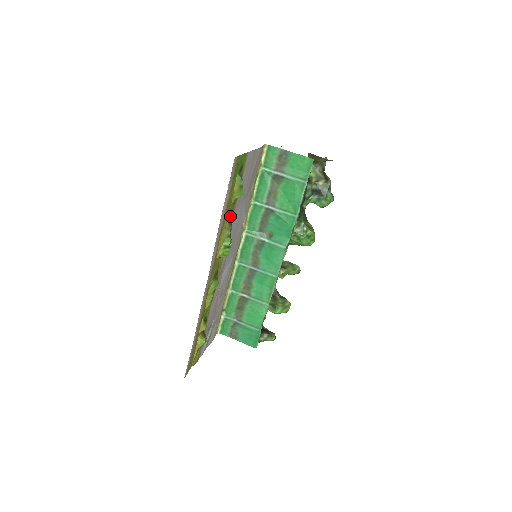
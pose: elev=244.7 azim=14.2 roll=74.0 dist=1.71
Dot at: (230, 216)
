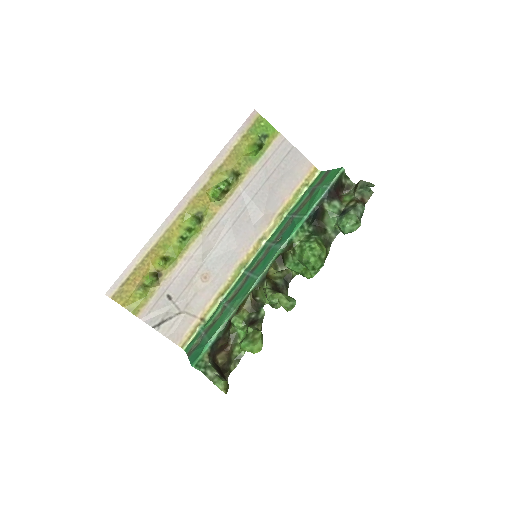
Dot at: (239, 171)
